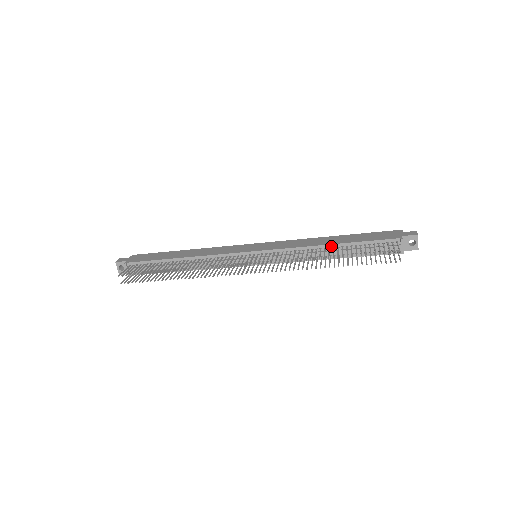
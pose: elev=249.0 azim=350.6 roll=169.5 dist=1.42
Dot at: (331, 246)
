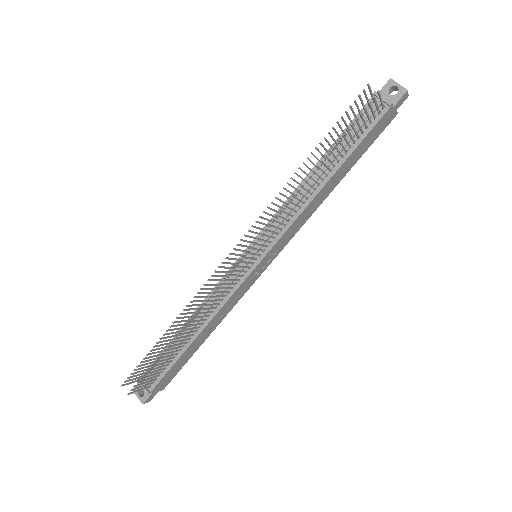
Dot at: (314, 170)
